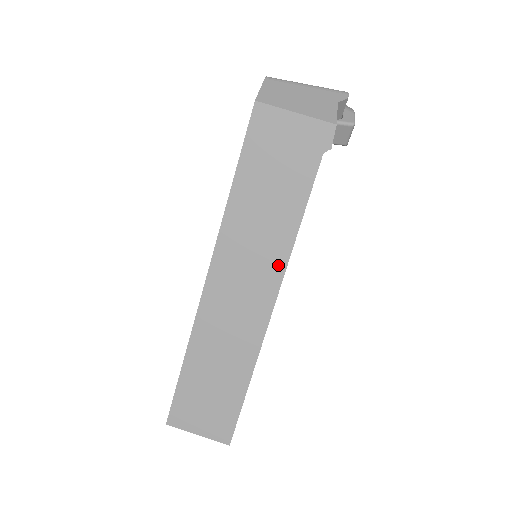
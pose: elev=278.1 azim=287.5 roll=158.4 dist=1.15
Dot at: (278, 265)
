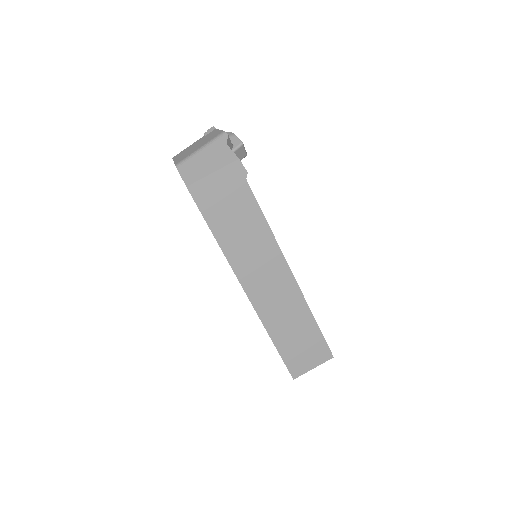
Dot at: (275, 252)
